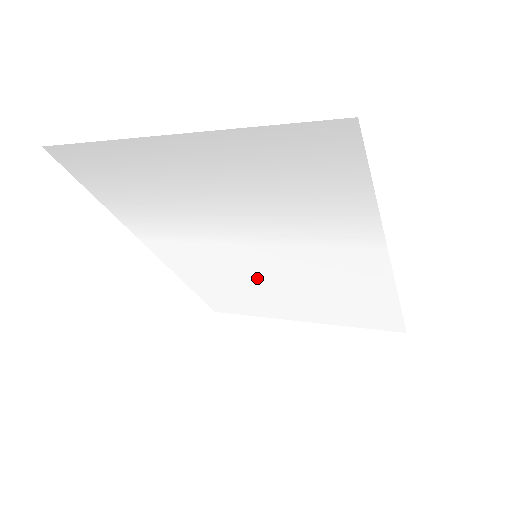
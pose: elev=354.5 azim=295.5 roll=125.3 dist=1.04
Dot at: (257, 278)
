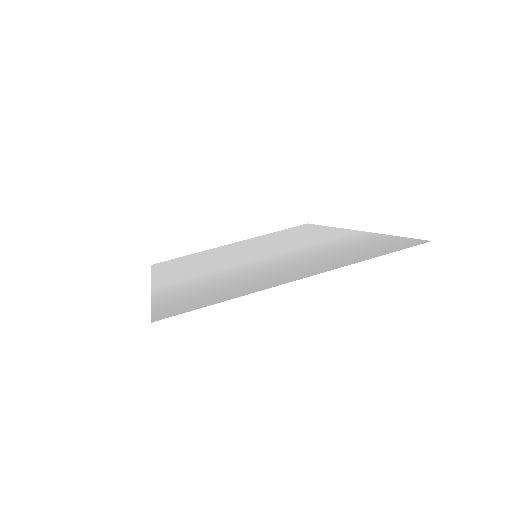
Dot at: (234, 255)
